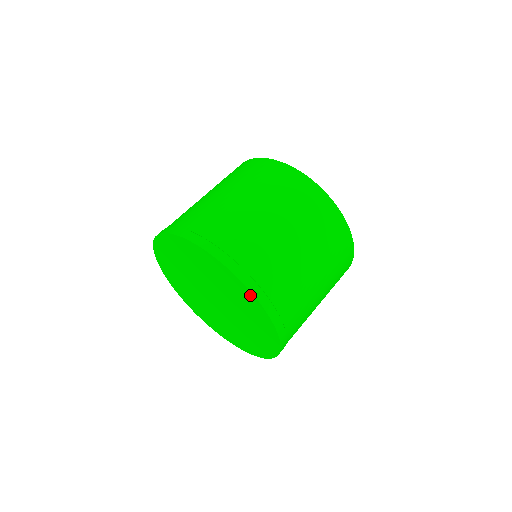
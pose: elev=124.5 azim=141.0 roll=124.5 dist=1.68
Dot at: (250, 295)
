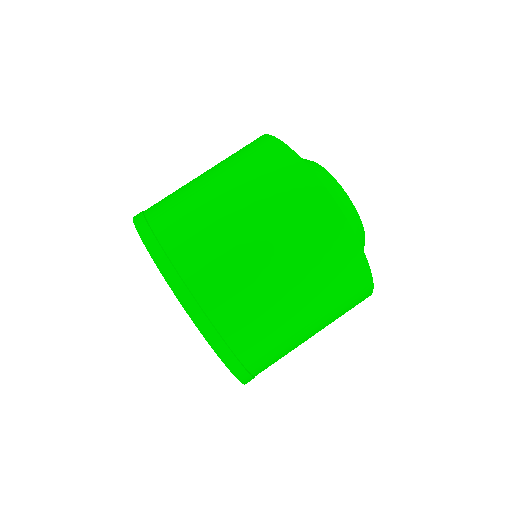
Dot at: (191, 318)
